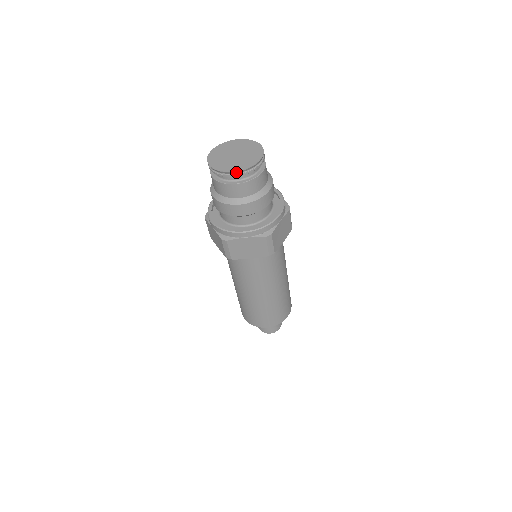
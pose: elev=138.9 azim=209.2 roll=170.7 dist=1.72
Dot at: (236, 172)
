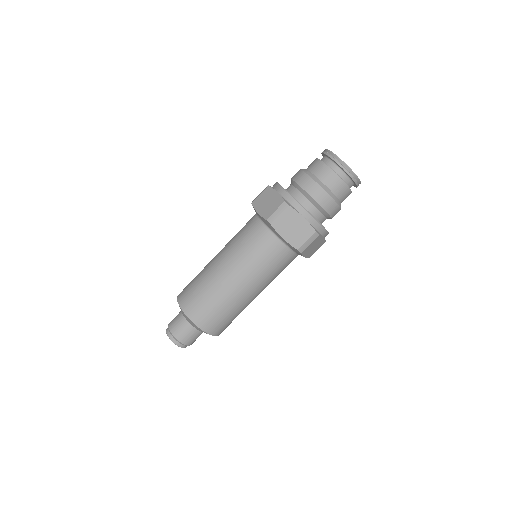
Dot at: (331, 153)
